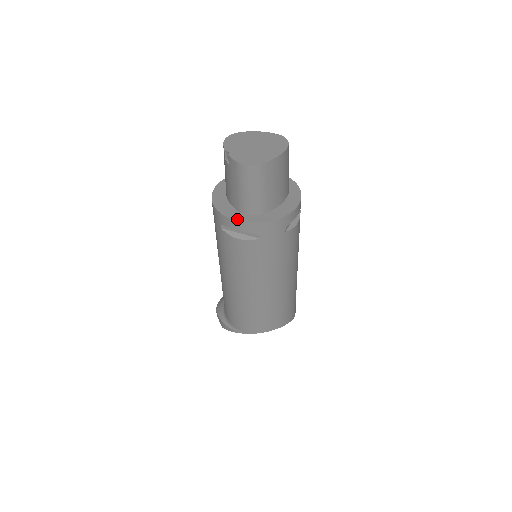
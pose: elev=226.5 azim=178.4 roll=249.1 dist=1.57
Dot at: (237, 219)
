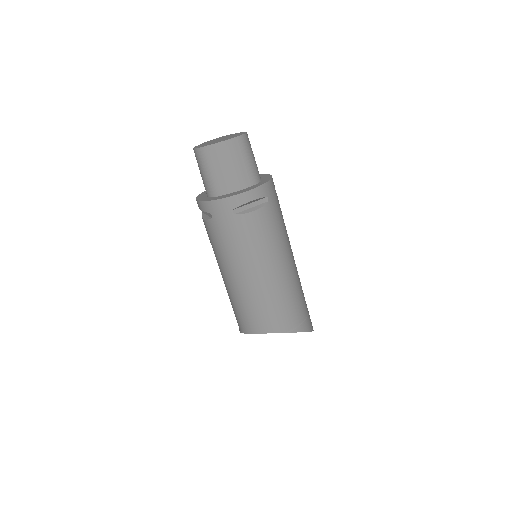
Dot at: (199, 199)
